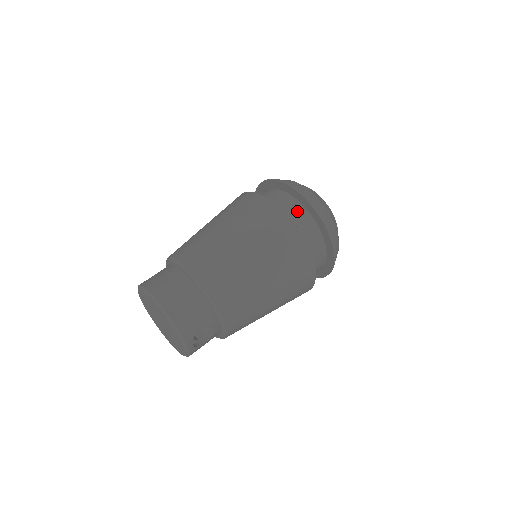
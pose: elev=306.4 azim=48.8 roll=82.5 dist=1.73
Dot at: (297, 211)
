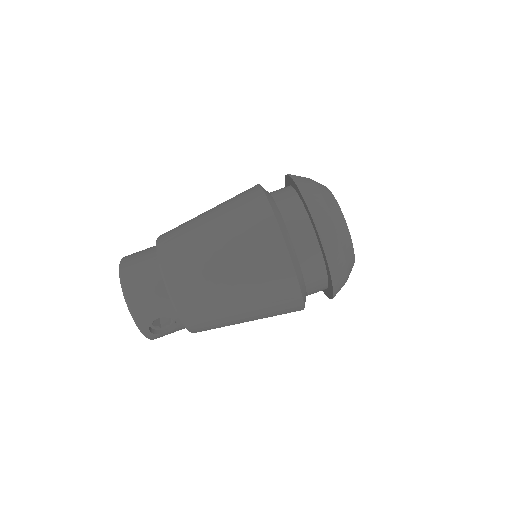
Dot at: (298, 220)
